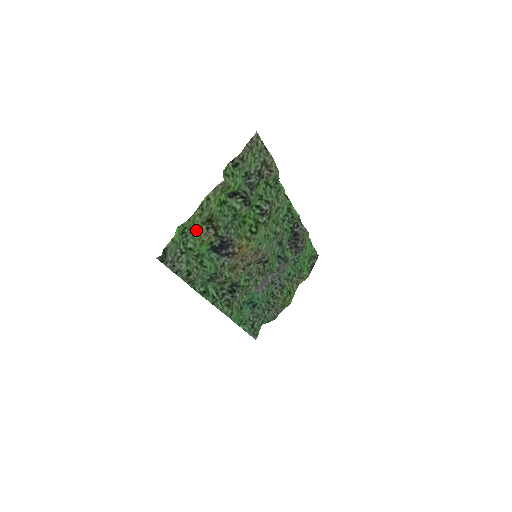
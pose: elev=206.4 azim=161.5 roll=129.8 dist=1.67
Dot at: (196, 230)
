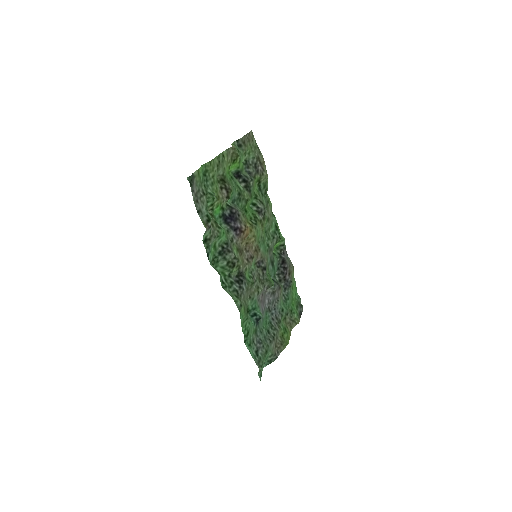
Dot at: (214, 180)
